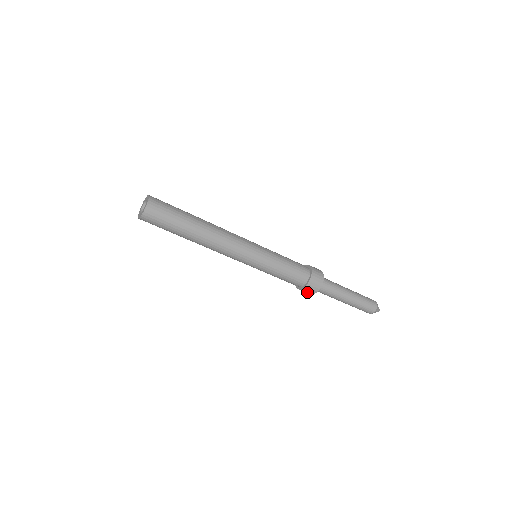
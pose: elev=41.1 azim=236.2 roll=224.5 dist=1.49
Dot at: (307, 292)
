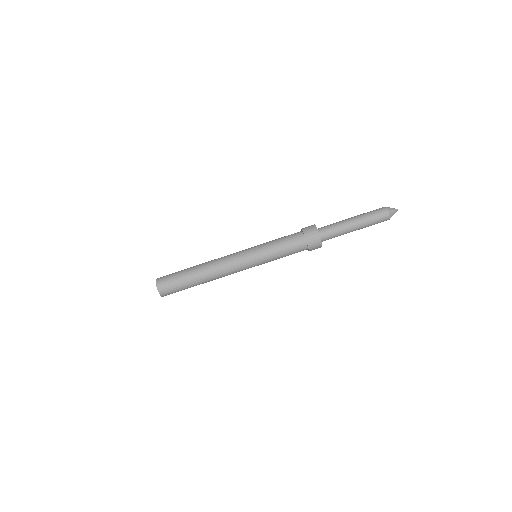
Dot at: (314, 240)
